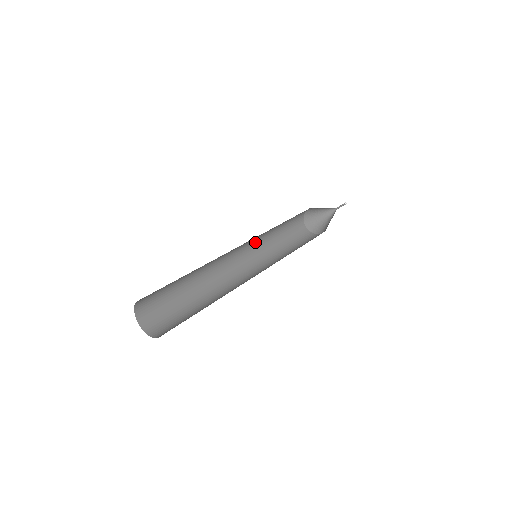
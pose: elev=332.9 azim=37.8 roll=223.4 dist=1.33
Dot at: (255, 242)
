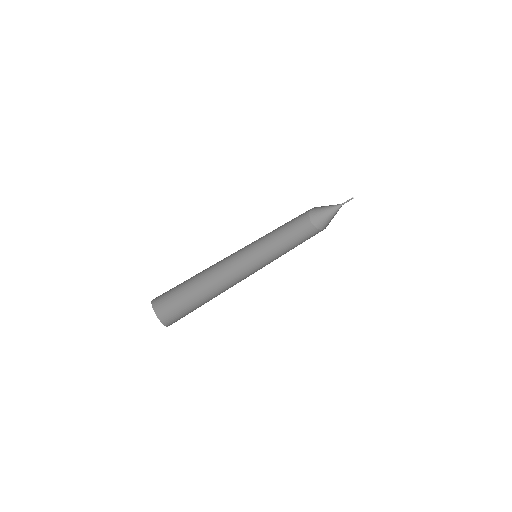
Dot at: (259, 239)
